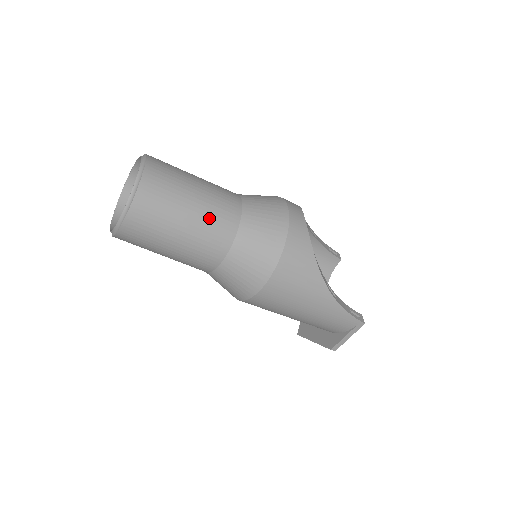
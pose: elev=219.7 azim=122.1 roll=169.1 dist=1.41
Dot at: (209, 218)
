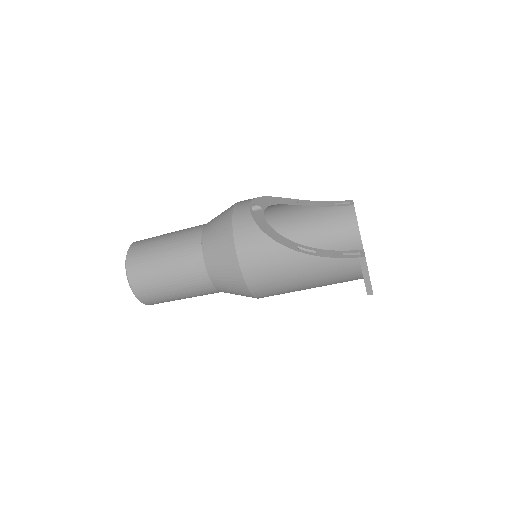
Dot at: (178, 258)
